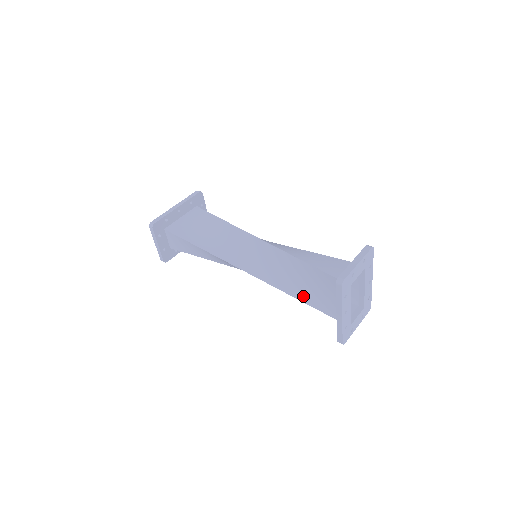
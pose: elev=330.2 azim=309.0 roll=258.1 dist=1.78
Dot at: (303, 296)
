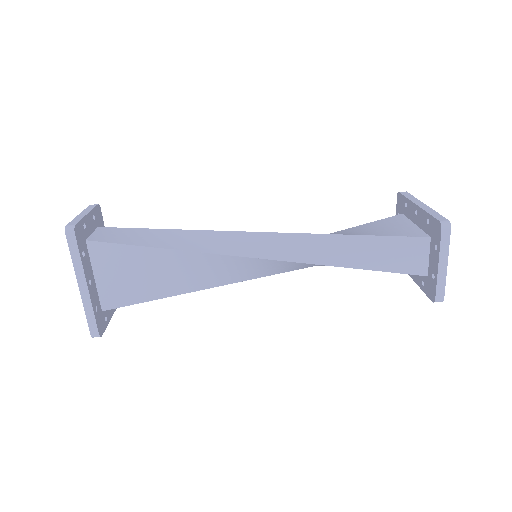
Dot at: occluded
